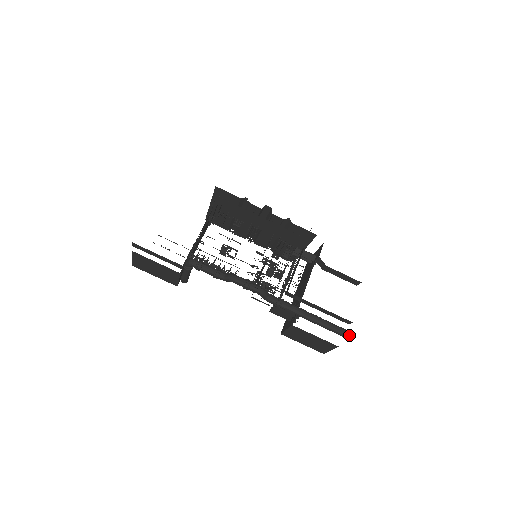
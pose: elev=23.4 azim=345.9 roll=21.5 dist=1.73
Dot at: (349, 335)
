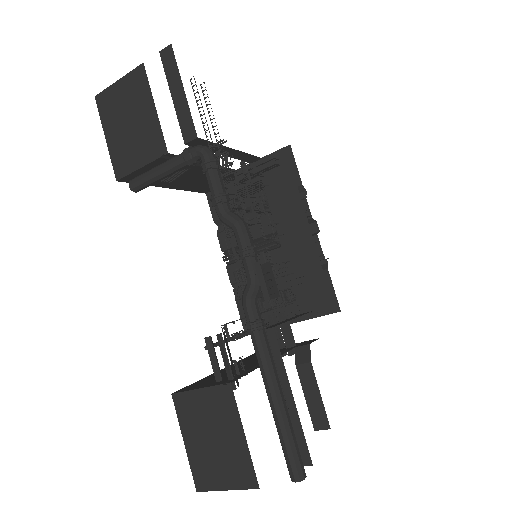
Dot at: (304, 478)
